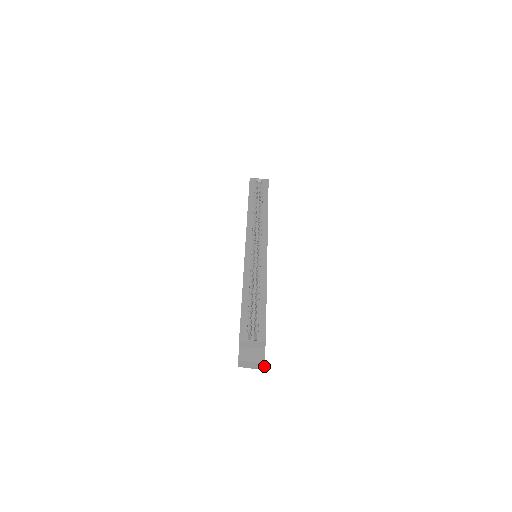
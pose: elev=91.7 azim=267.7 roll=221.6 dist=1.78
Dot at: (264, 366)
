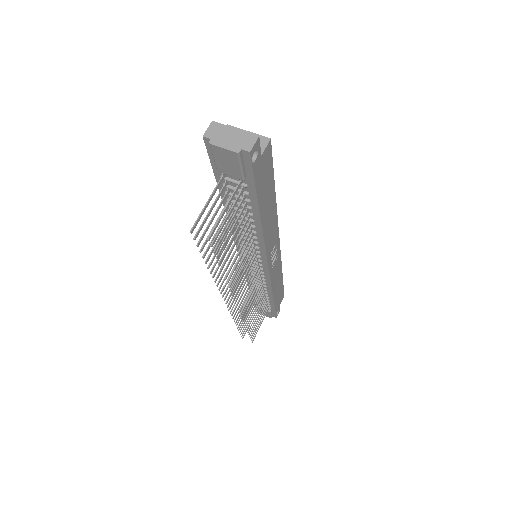
Dot at: (251, 148)
